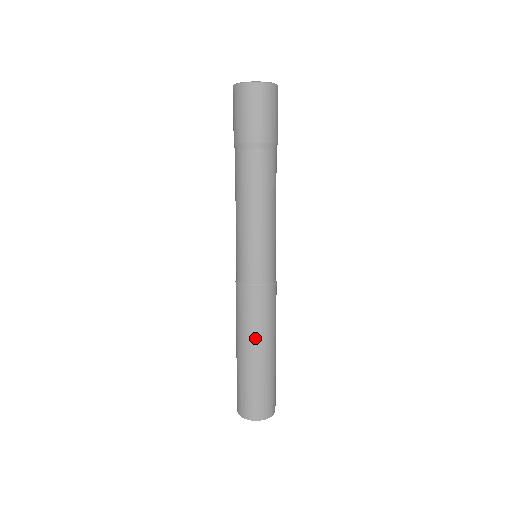
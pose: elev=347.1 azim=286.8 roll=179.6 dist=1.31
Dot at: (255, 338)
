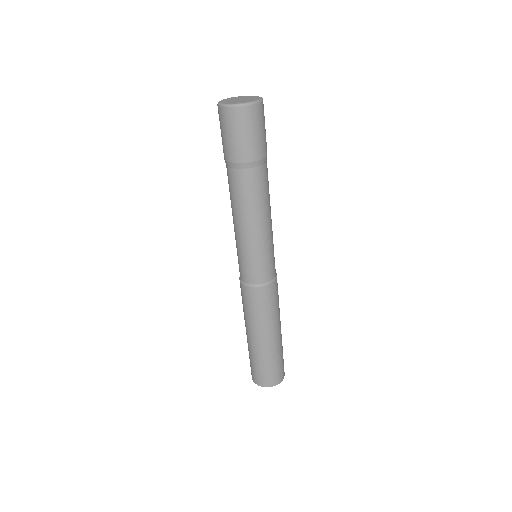
Dot at: (263, 326)
